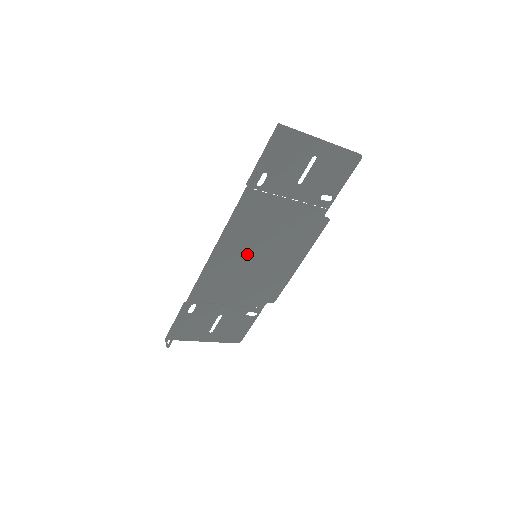
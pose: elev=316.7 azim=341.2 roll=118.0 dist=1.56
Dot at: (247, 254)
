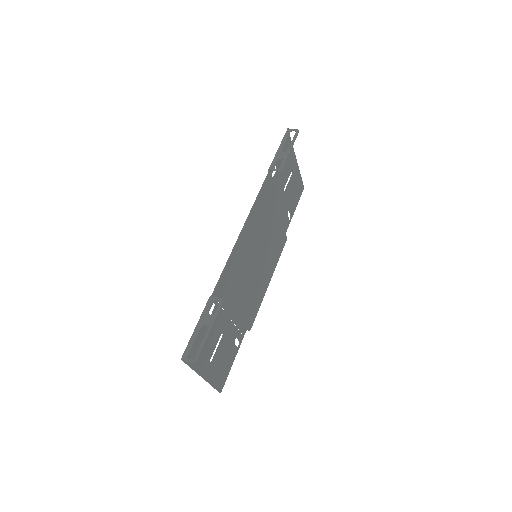
Dot at: (253, 250)
